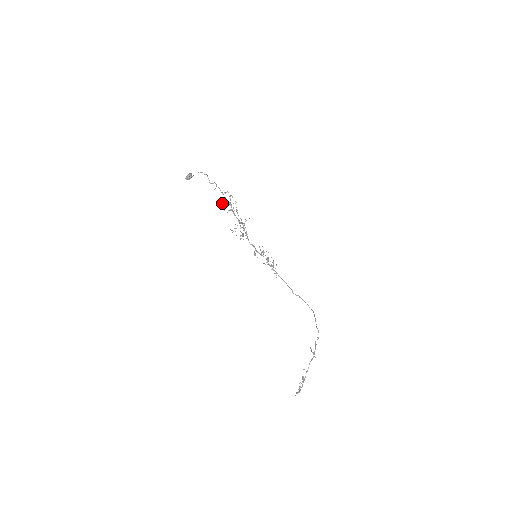
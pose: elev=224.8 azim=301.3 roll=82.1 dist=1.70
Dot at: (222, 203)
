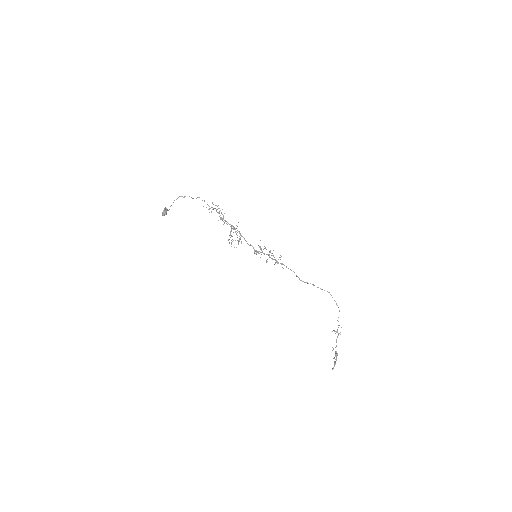
Dot at: occluded
